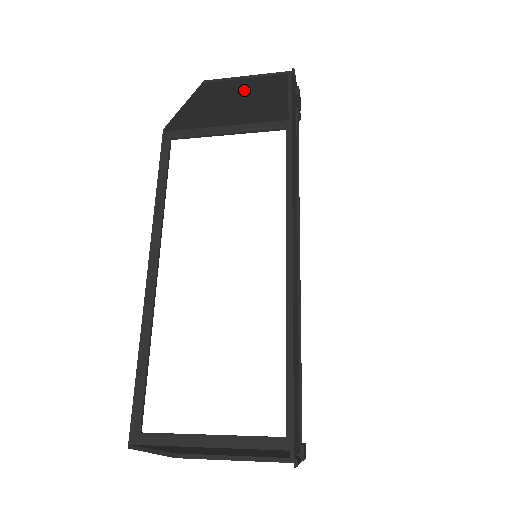
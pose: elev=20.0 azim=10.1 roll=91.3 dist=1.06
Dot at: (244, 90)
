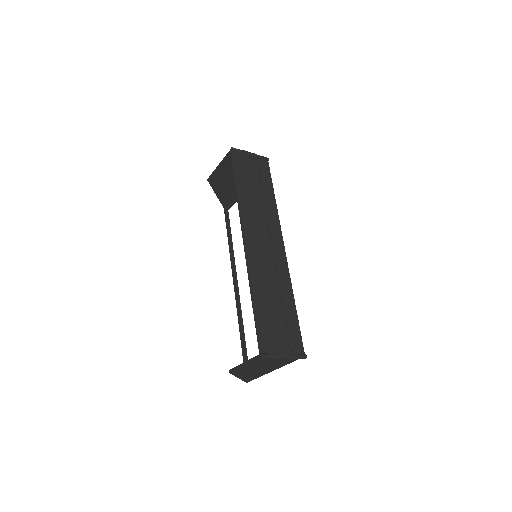
Dot at: (225, 170)
